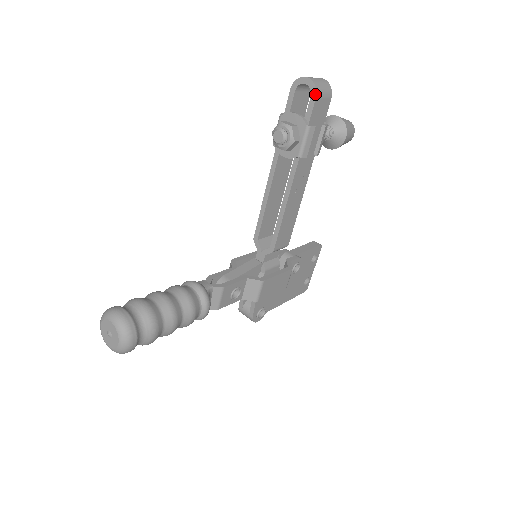
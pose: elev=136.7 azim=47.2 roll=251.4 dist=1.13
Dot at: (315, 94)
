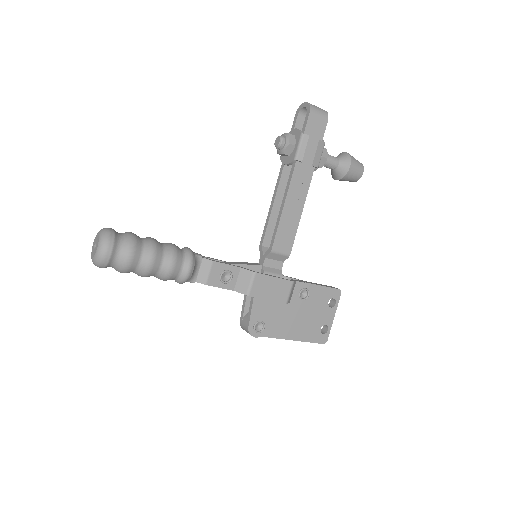
Dot at: (309, 111)
